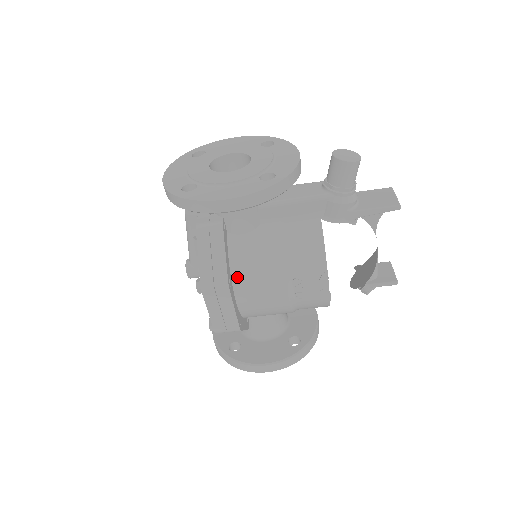
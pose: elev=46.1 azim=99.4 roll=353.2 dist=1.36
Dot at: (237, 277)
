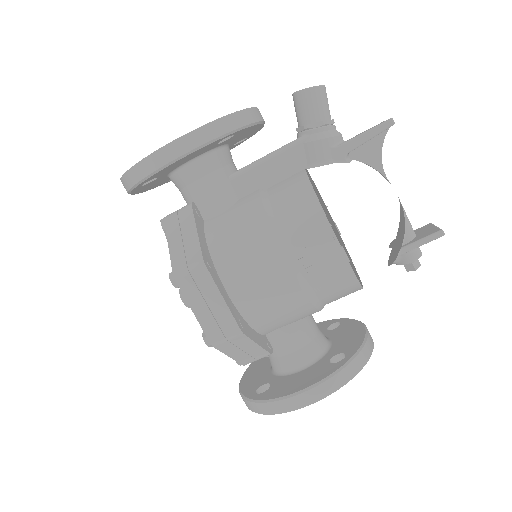
Dot at: (219, 259)
